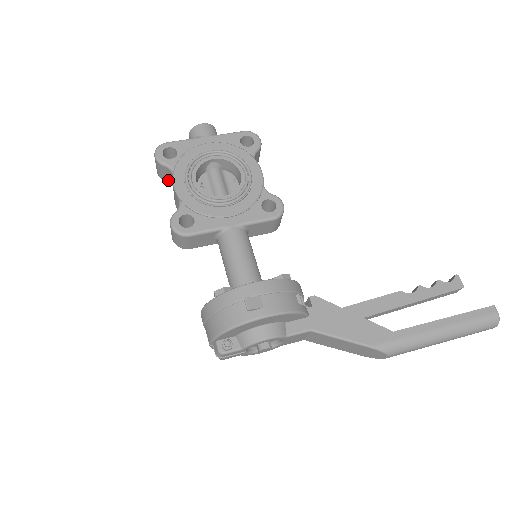
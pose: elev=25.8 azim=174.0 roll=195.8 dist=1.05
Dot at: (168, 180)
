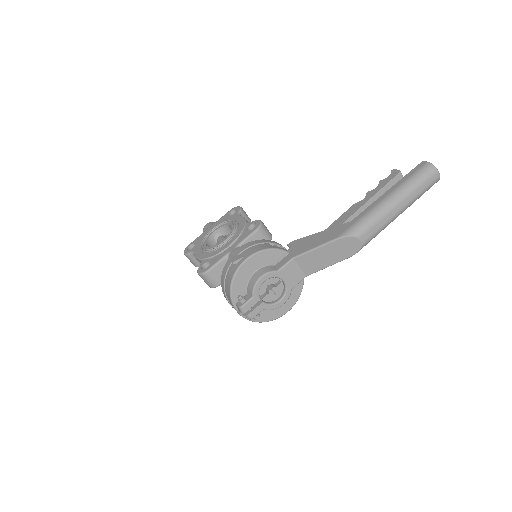
Dot at: occluded
